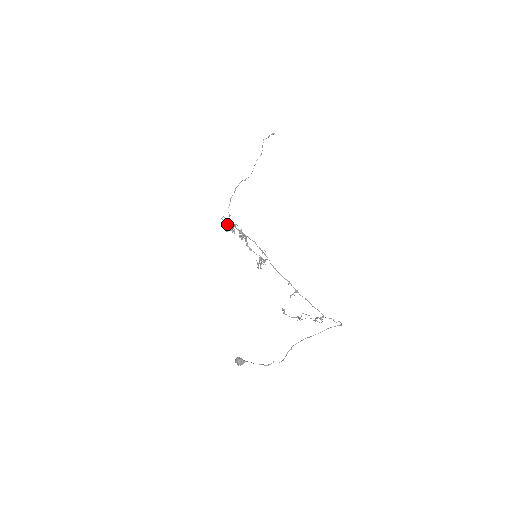
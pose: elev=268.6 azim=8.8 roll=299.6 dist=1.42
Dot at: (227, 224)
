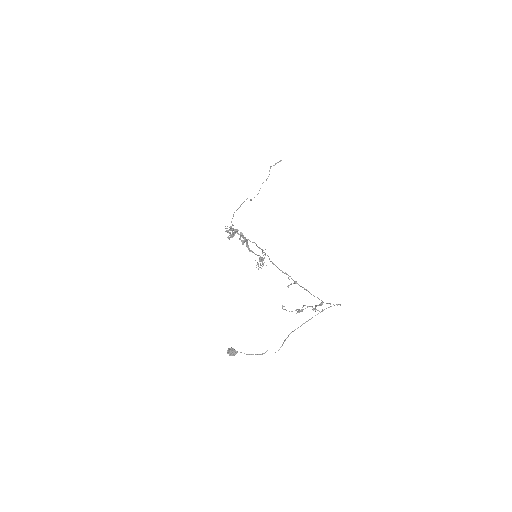
Dot at: occluded
